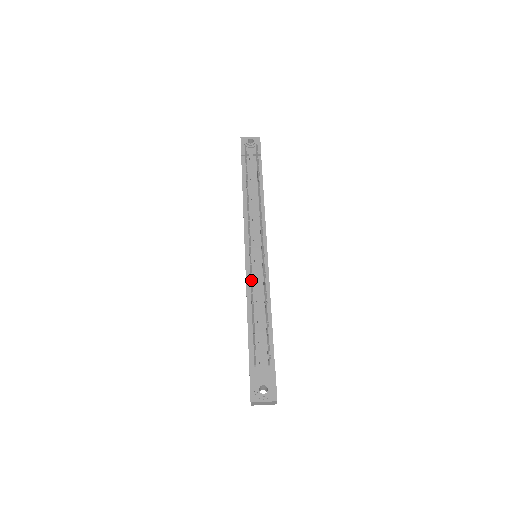
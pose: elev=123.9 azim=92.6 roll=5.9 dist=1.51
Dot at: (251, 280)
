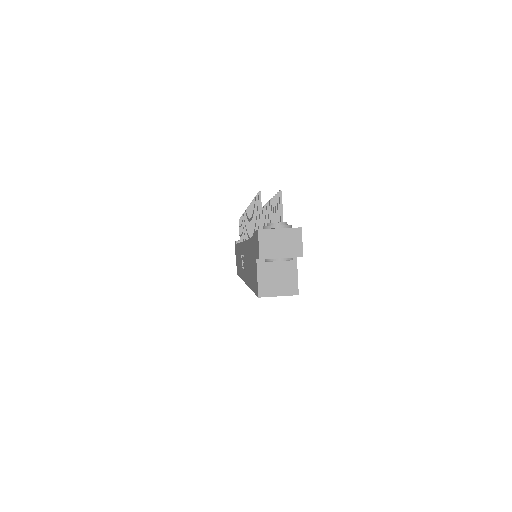
Dot at: (250, 224)
